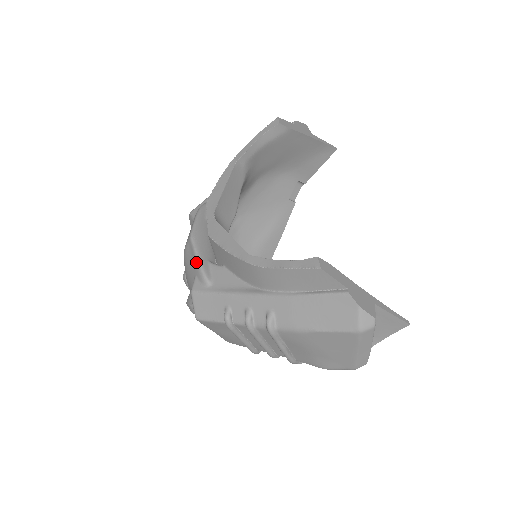
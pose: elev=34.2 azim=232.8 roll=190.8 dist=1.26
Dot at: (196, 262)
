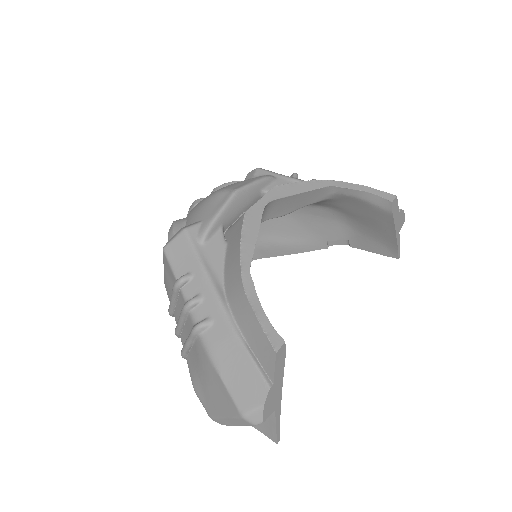
Dot at: (214, 215)
